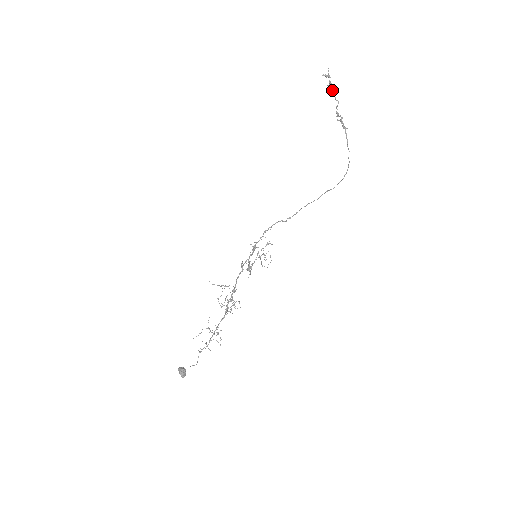
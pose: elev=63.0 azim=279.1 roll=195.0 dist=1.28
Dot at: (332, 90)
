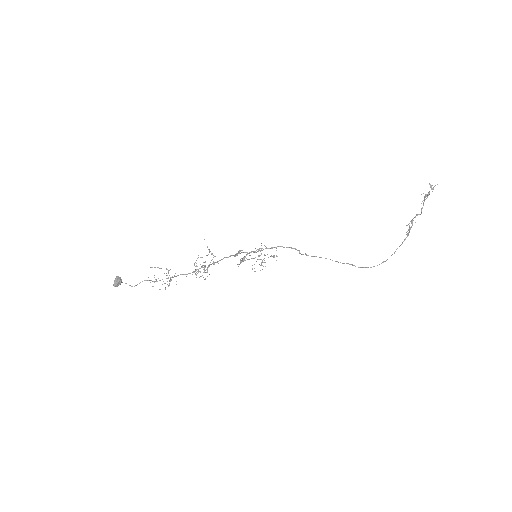
Dot at: occluded
